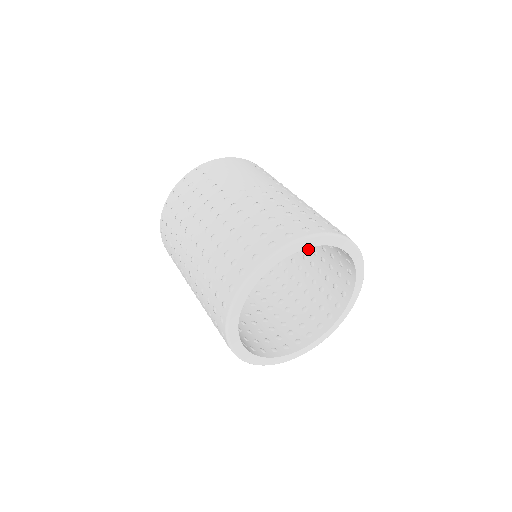
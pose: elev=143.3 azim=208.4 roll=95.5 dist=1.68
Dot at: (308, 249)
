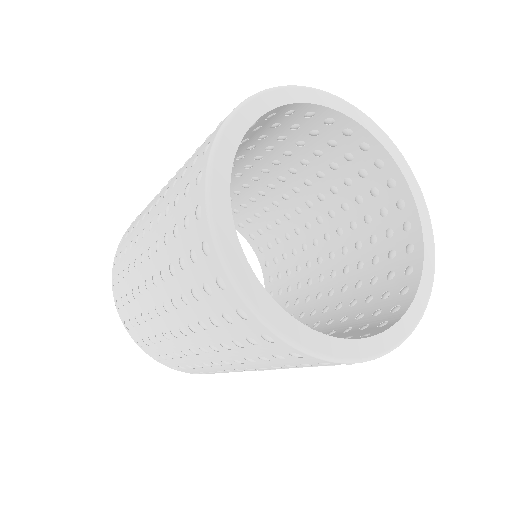
Dot at: (329, 240)
